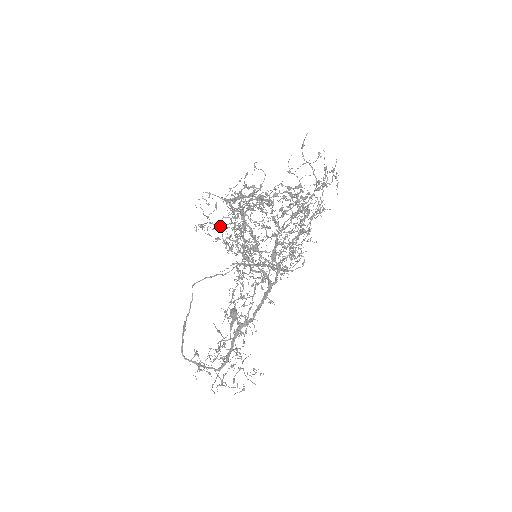
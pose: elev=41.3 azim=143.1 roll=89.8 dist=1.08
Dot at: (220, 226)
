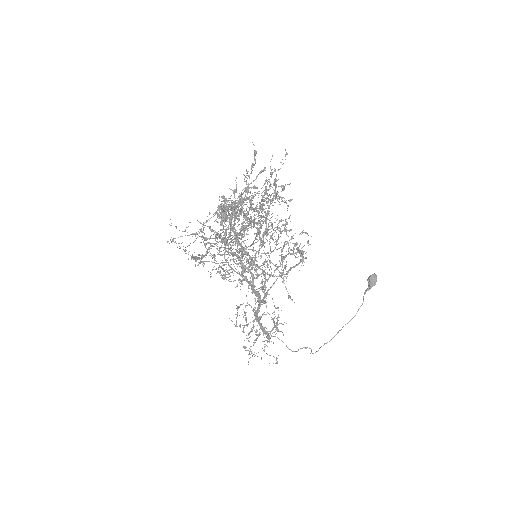
Dot at: (199, 236)
